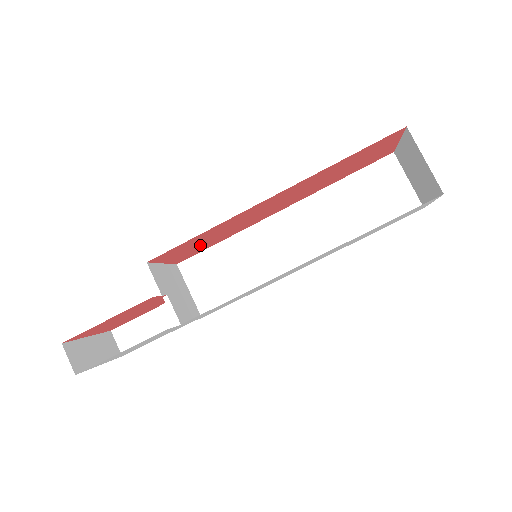
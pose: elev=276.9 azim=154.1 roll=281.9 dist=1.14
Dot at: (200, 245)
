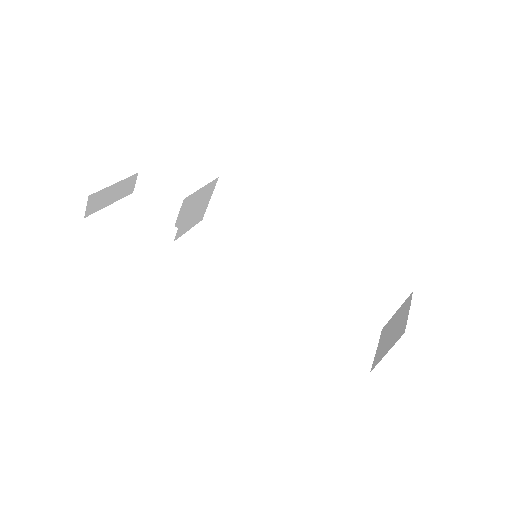
Dot at: occluded
